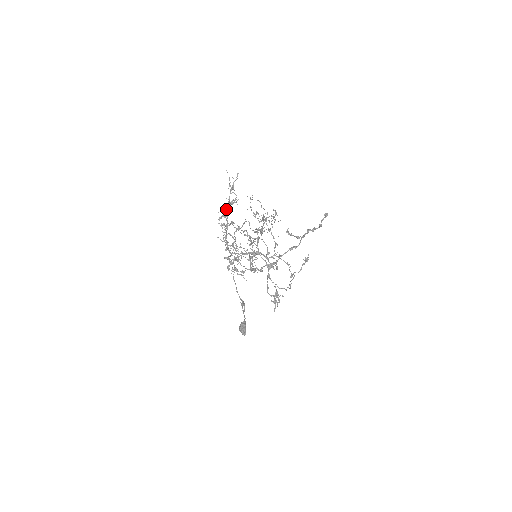
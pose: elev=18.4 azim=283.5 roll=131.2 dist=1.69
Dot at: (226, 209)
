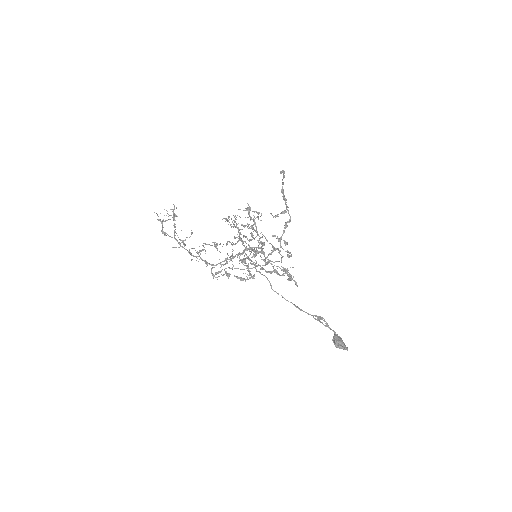
Dot at: (162, 229)
